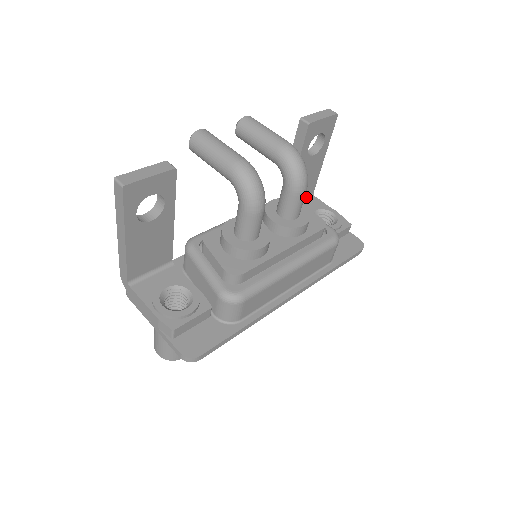
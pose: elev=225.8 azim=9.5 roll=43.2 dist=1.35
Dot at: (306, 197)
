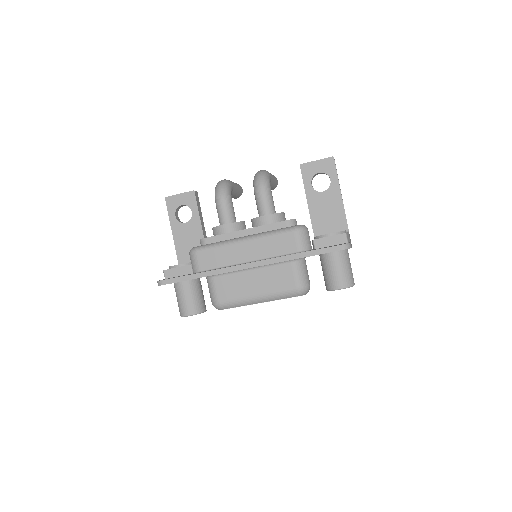
Dot at: occluded
